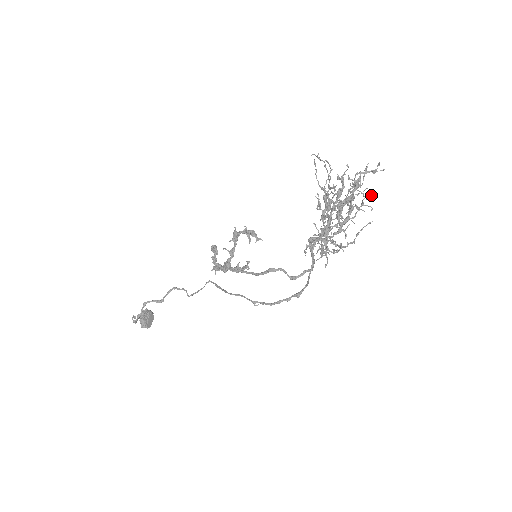
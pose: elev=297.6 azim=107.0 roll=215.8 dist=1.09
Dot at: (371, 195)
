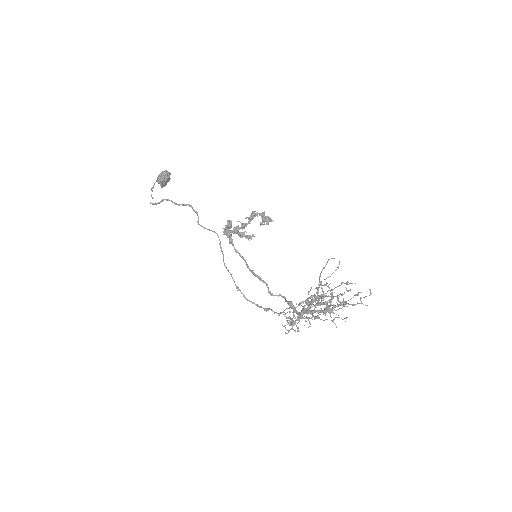
Dot at: (343, 319)
